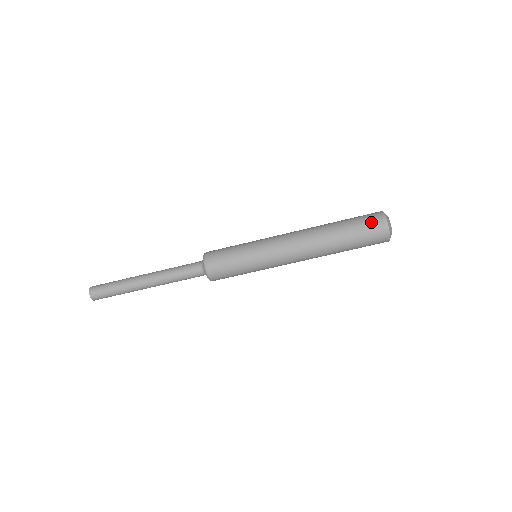
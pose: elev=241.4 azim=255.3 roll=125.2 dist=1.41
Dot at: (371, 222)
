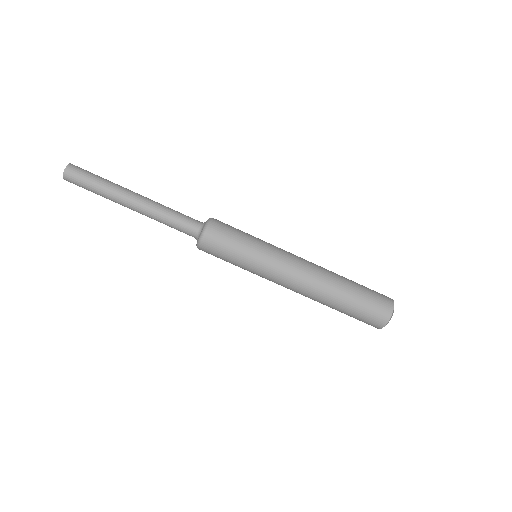
Dot at: (375, 313)
